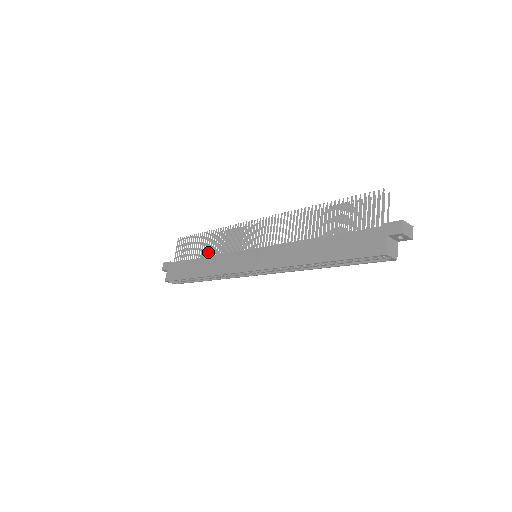
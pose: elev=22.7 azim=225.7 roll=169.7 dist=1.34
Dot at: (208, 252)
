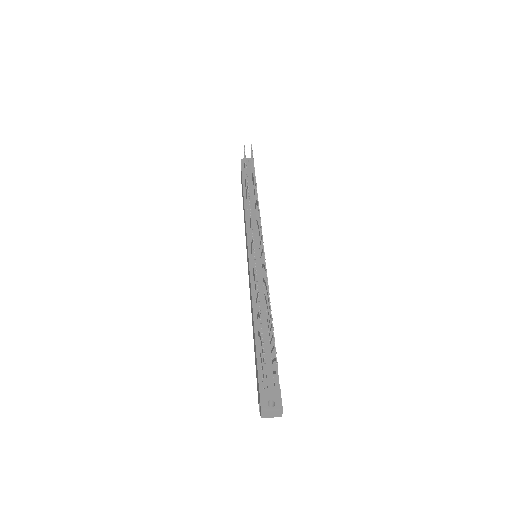
Dot at: occluded
